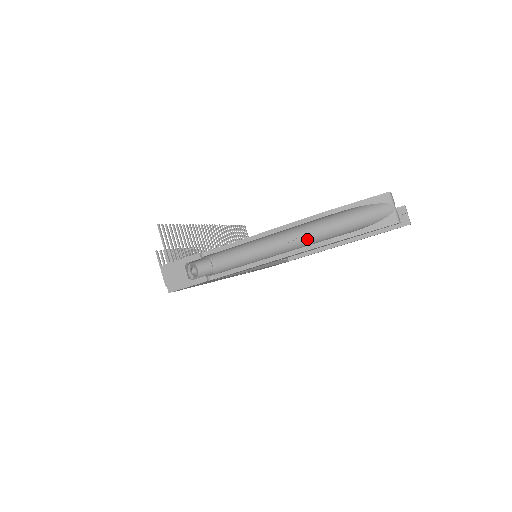
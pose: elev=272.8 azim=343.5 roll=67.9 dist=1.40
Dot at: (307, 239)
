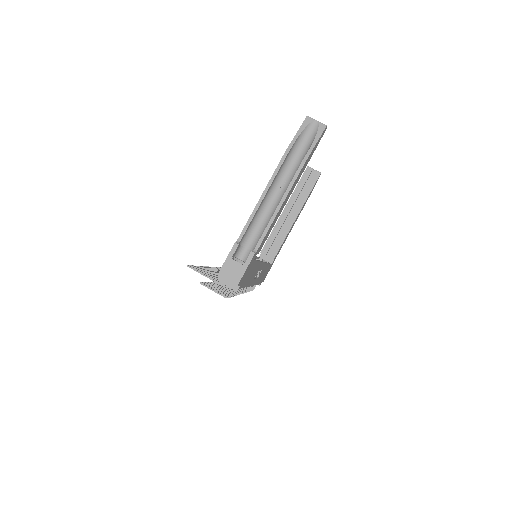
Dot at: (288, 179)
